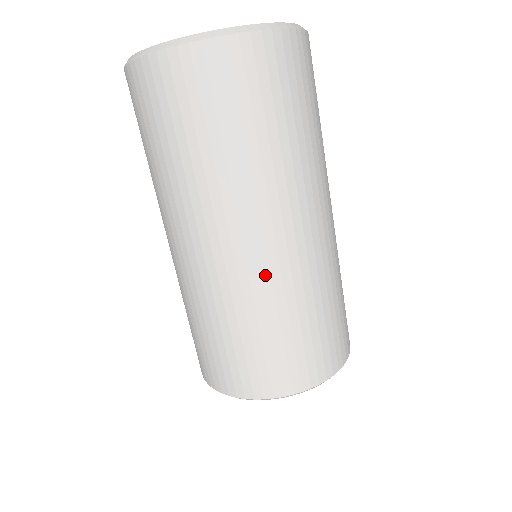
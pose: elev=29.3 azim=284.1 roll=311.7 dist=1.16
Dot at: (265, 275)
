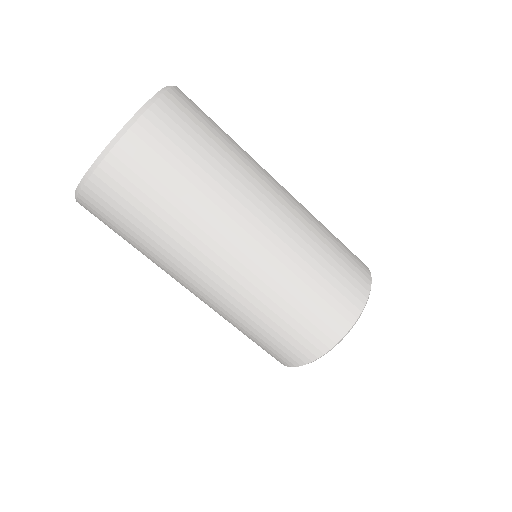
Dot at: (230, 299)
